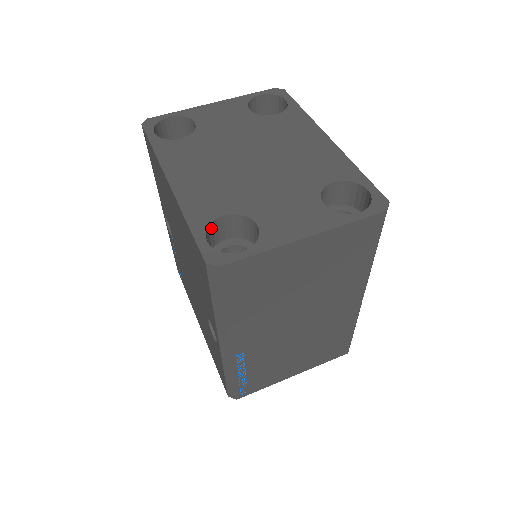
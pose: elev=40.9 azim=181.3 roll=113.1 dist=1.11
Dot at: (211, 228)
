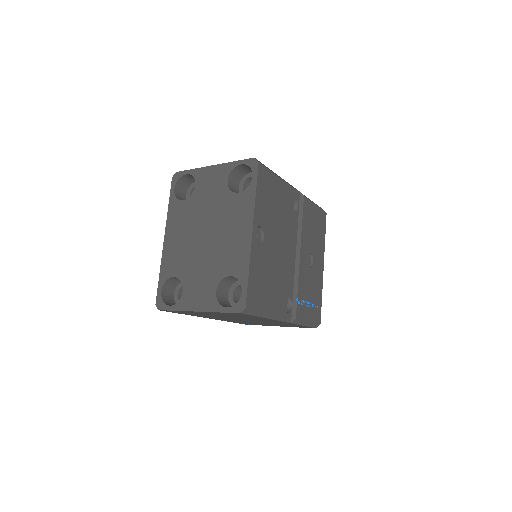
Dot at: (170, 280)
